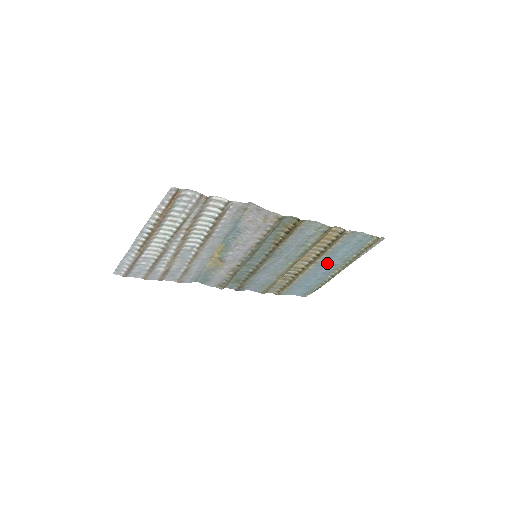
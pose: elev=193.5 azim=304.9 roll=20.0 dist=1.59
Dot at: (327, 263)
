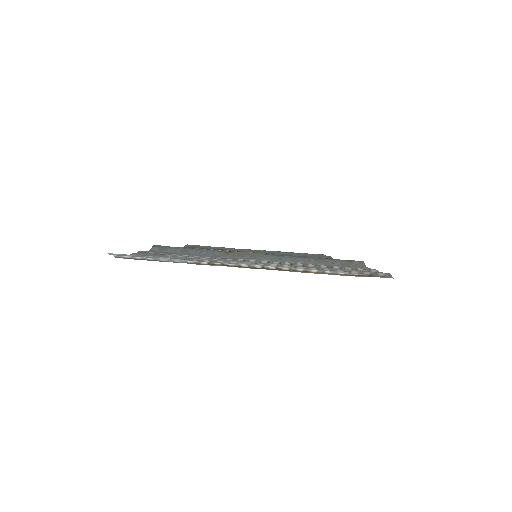
Dot at: occluded
